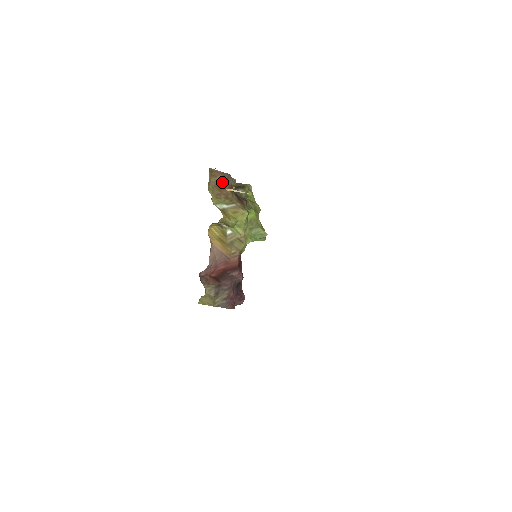
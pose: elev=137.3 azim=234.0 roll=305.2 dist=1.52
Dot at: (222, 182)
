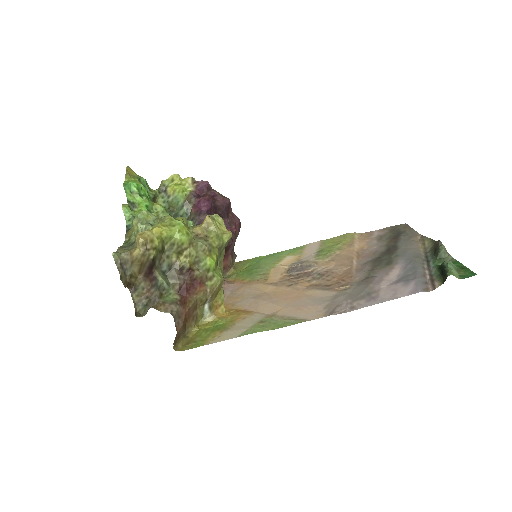
Dot at: (183, 323)
